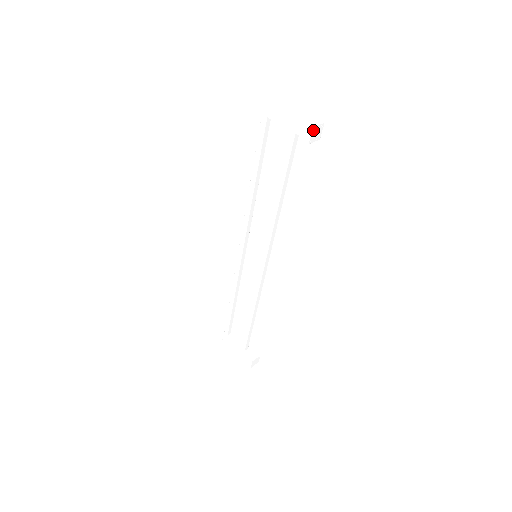
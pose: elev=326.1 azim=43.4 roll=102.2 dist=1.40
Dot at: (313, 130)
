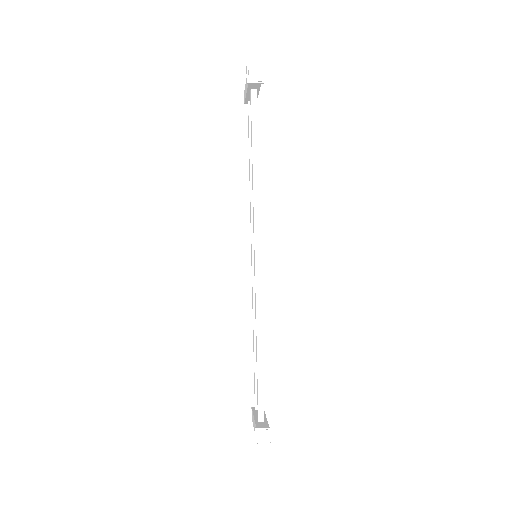
Dot at: (248, 70)
